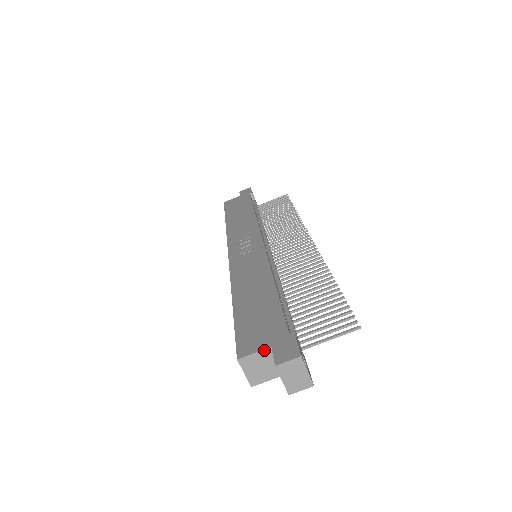
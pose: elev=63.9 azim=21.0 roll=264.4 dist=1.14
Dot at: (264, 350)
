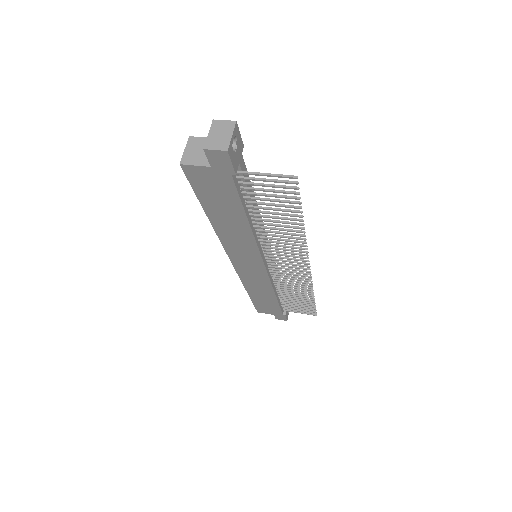
Dot at: occluded
